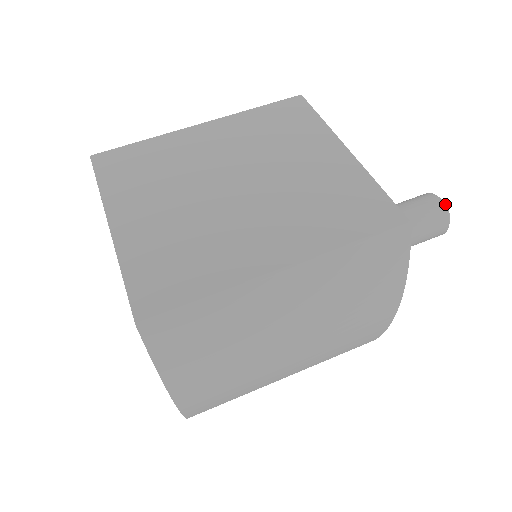
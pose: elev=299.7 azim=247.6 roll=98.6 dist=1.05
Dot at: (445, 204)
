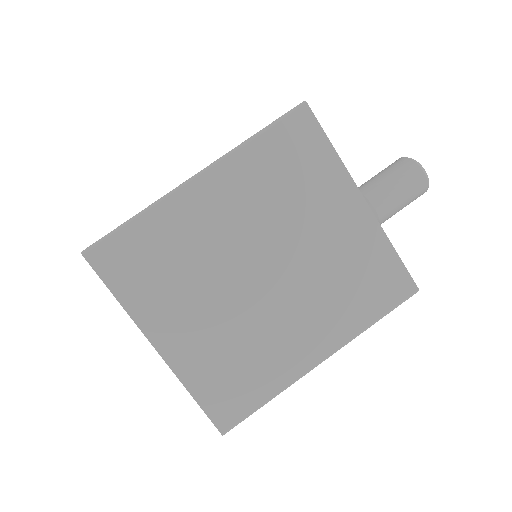
Dot at: (427, 178)
